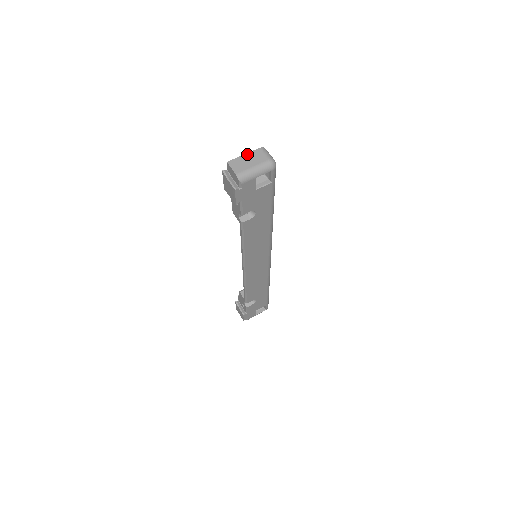
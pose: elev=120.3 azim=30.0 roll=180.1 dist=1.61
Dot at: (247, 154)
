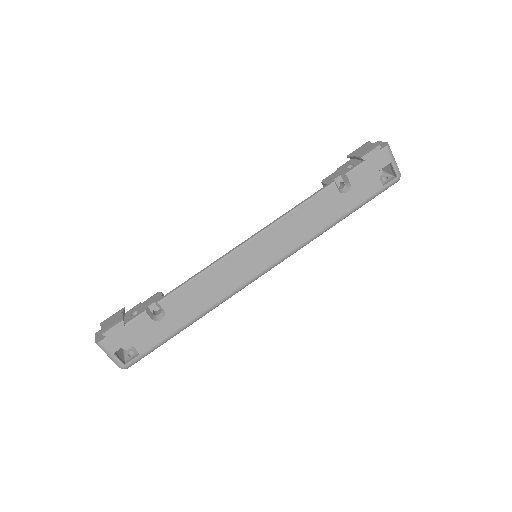
Dot at: occluded
